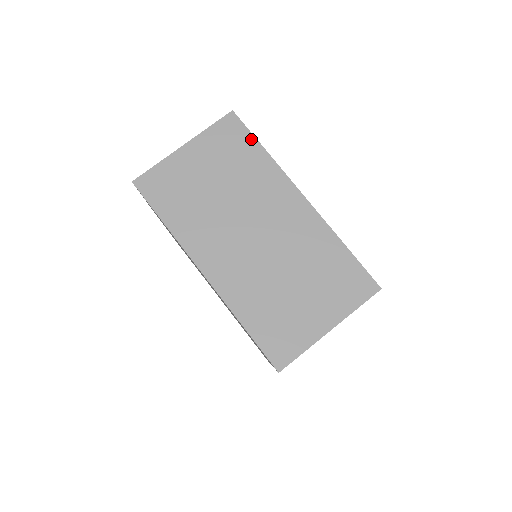
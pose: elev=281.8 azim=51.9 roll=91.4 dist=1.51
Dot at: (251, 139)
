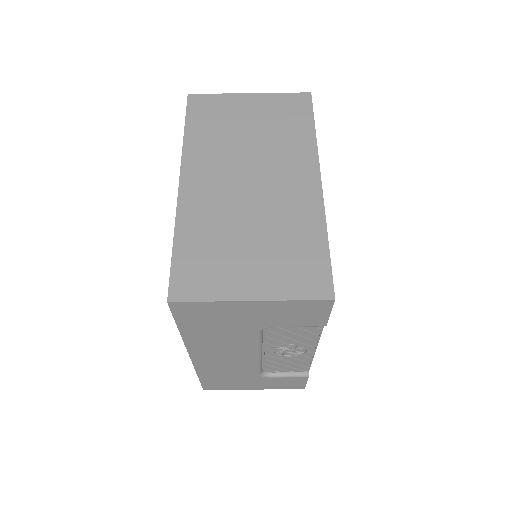
Dot at: (309, 117)
